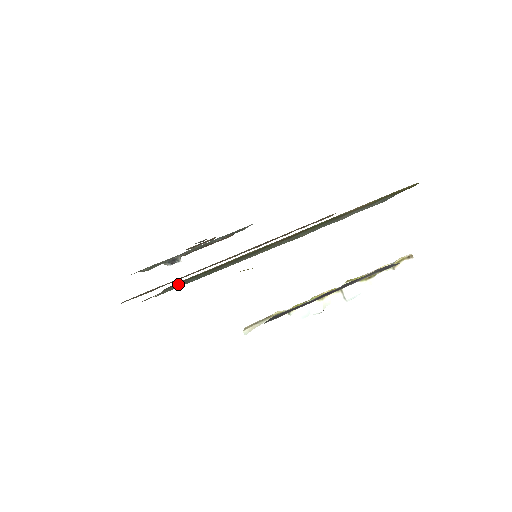
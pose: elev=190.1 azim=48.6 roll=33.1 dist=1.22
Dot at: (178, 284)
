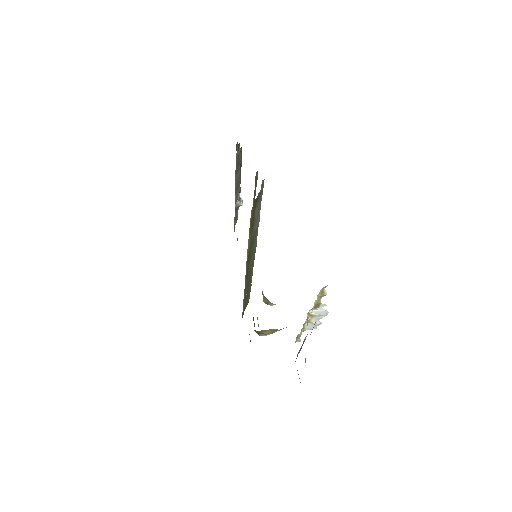
Dot at: (246, 303)
